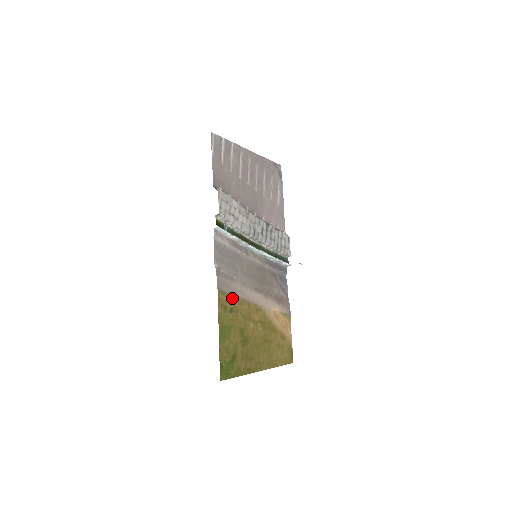
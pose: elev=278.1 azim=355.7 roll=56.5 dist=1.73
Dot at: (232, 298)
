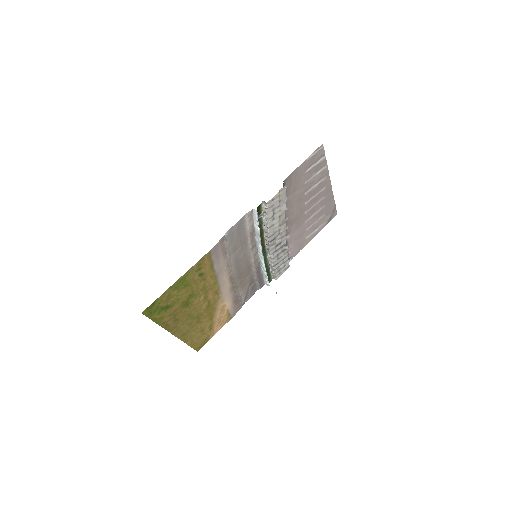
Dot at: (211, 267)
